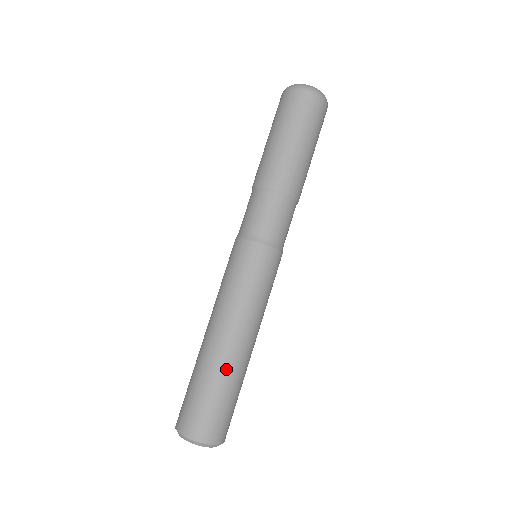
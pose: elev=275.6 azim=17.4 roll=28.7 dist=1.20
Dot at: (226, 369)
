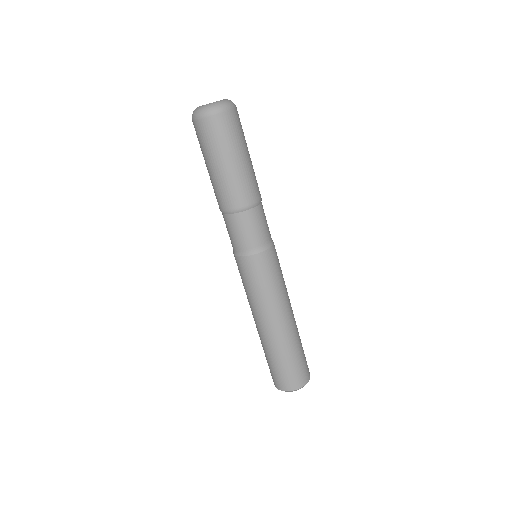
Dot at: (280, 345)
